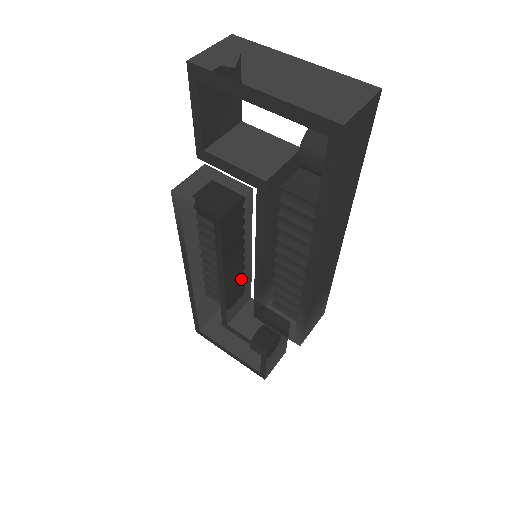
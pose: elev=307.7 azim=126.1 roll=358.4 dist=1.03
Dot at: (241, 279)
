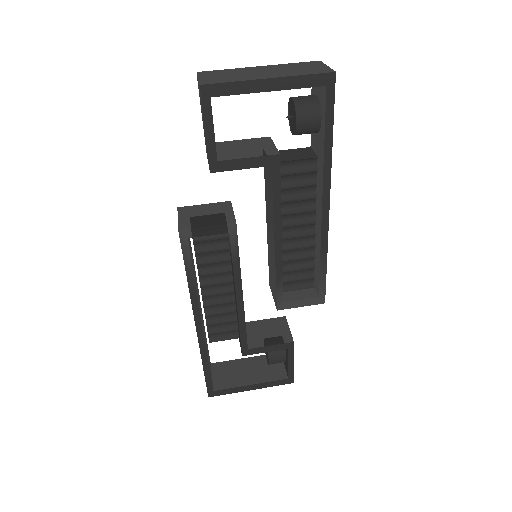
Dot at: occluded
